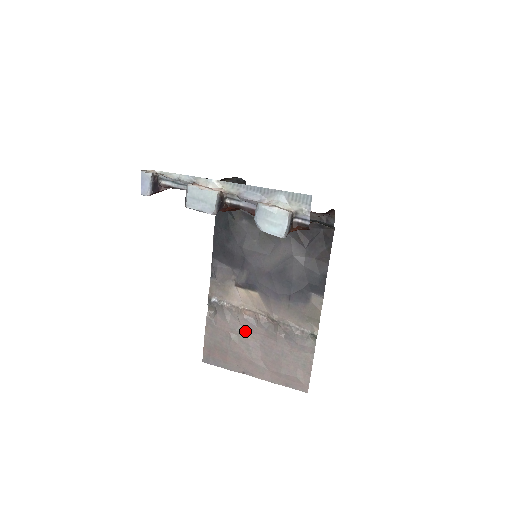
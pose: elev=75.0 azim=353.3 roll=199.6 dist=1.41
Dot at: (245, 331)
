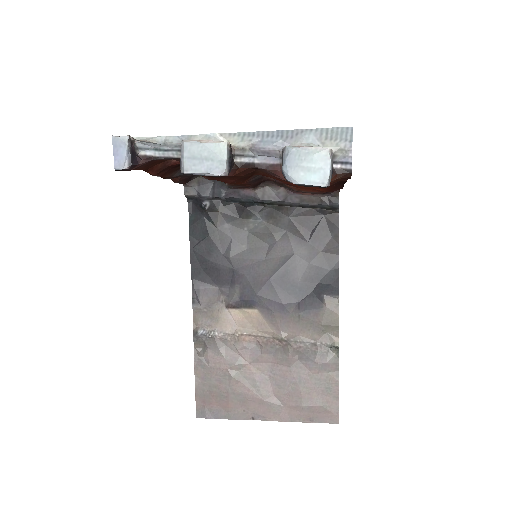
Dot at: (247, 363)
